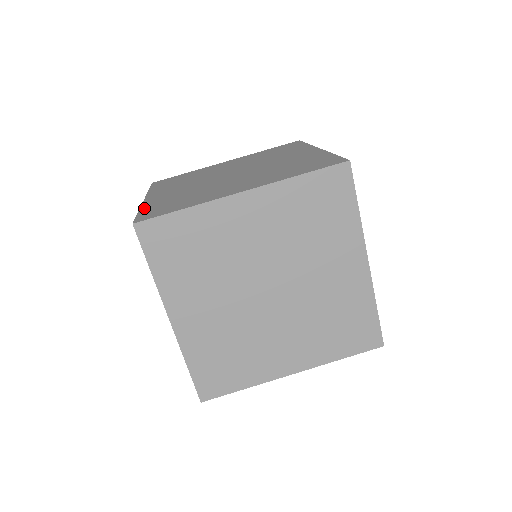
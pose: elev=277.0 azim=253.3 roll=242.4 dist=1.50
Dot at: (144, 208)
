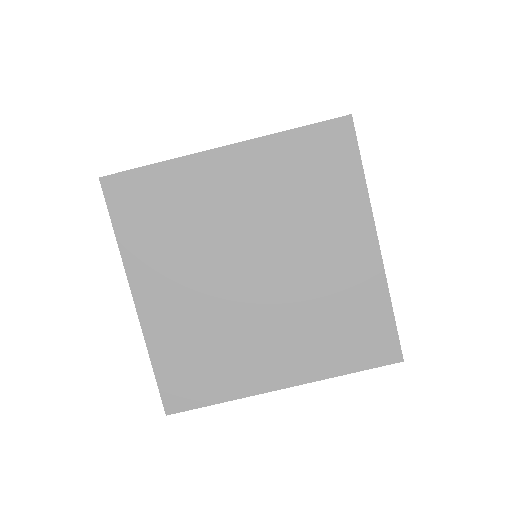
Dot at: (156, 357)
